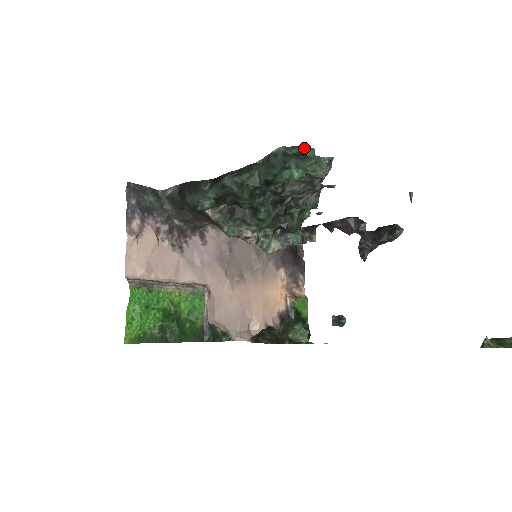
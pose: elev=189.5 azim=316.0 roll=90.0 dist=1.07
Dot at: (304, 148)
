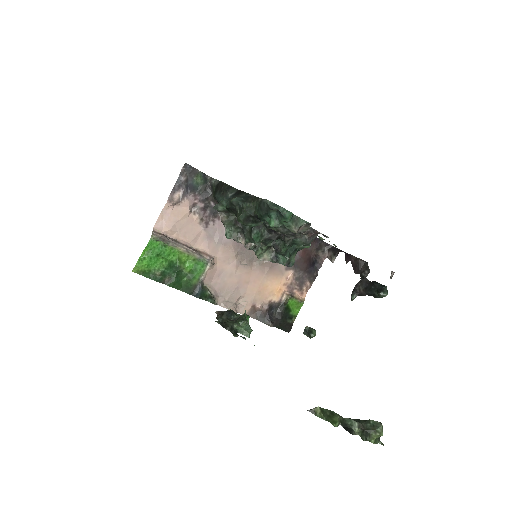
Dot at: (283, 209)
